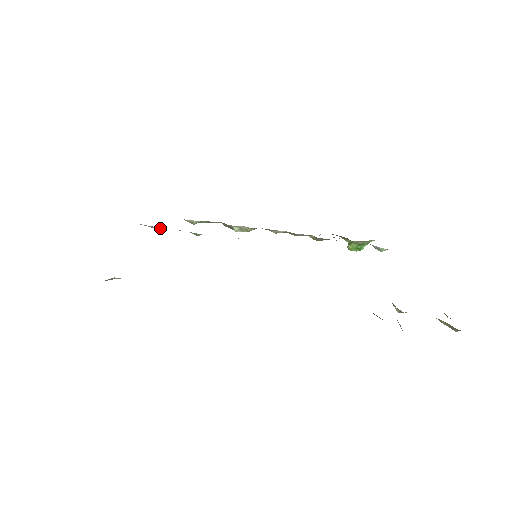
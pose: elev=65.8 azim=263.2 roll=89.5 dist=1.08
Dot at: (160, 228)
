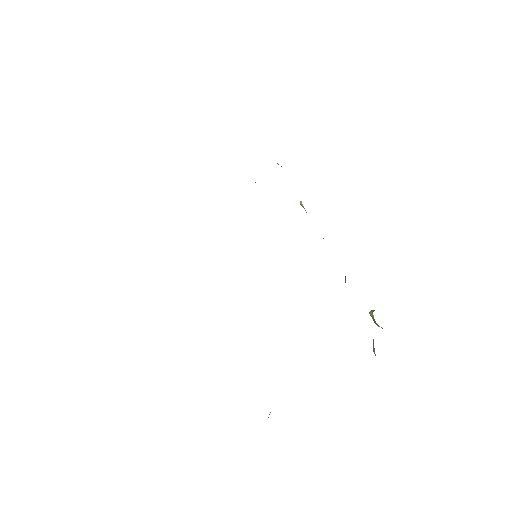
Dot at: occluded
